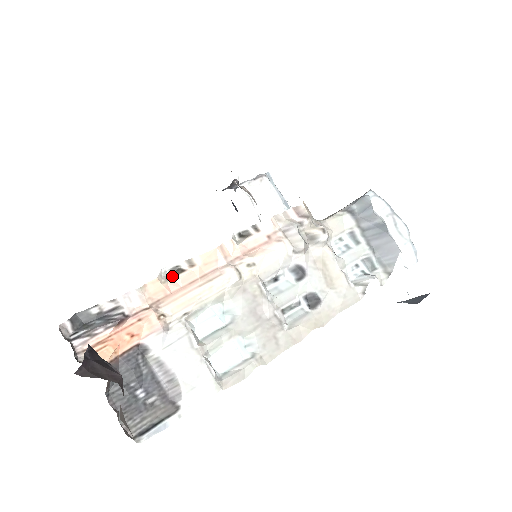
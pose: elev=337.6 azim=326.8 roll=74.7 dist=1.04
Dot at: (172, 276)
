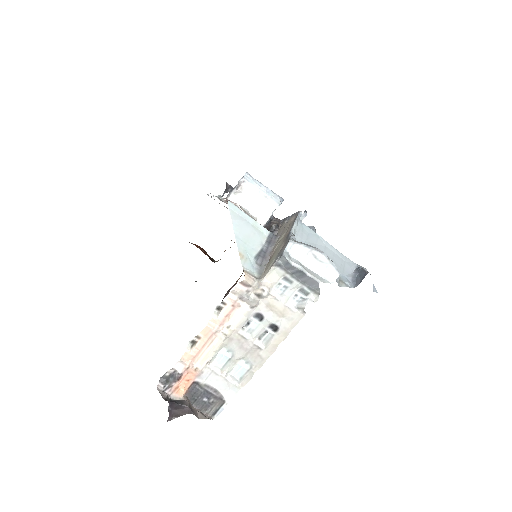
Dot at: (193, 346)
